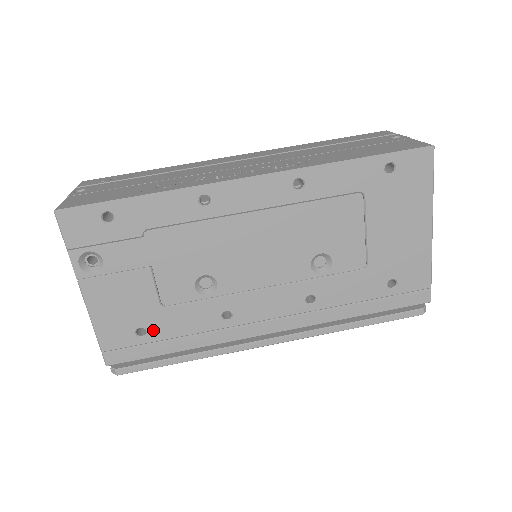
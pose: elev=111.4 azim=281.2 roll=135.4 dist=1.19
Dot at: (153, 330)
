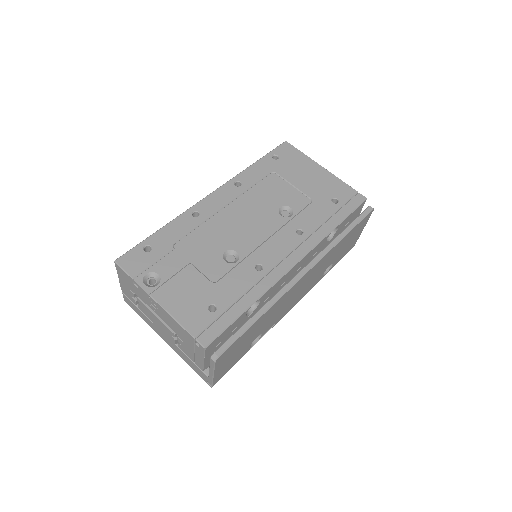
Dot at: (219, 302)
